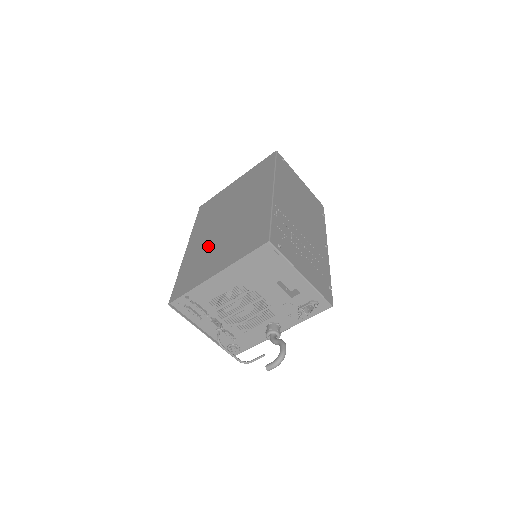
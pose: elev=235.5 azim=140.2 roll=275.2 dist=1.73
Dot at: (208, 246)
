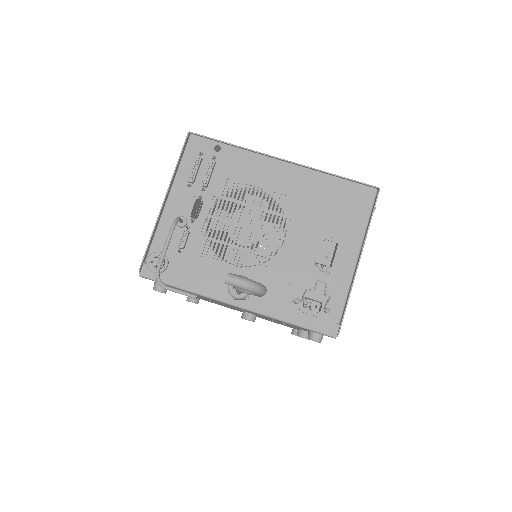
Dot at: occluded
